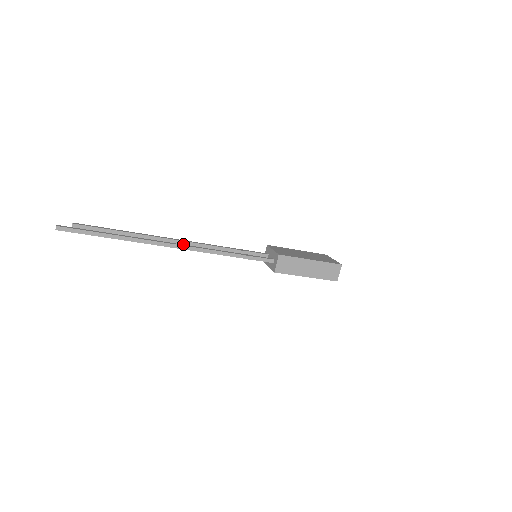
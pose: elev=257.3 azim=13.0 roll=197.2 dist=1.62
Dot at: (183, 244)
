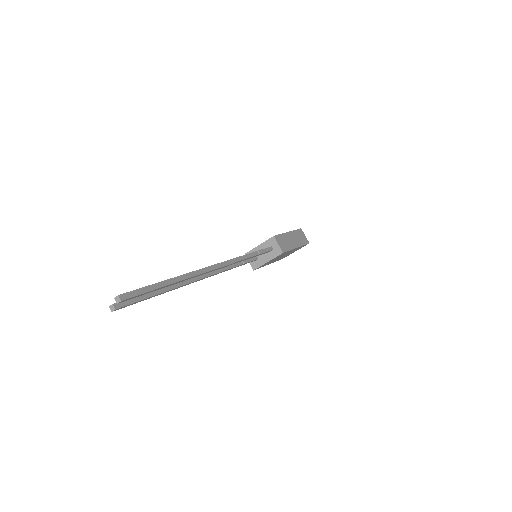
Dot at: (207, 276)
